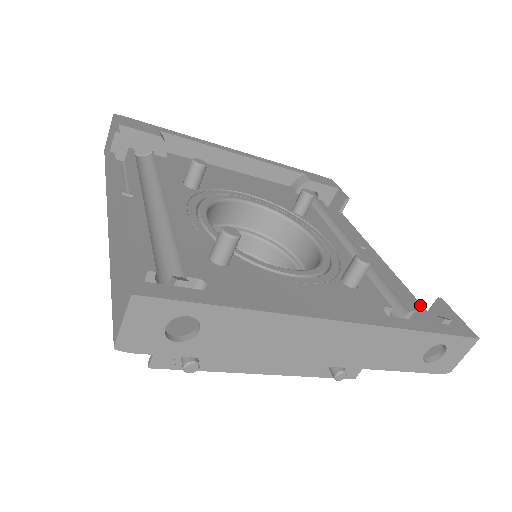
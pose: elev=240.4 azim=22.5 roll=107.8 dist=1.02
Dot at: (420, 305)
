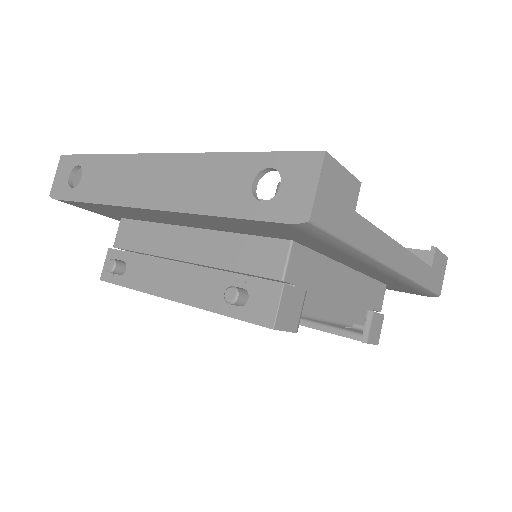
Dot at: (357, 216)
